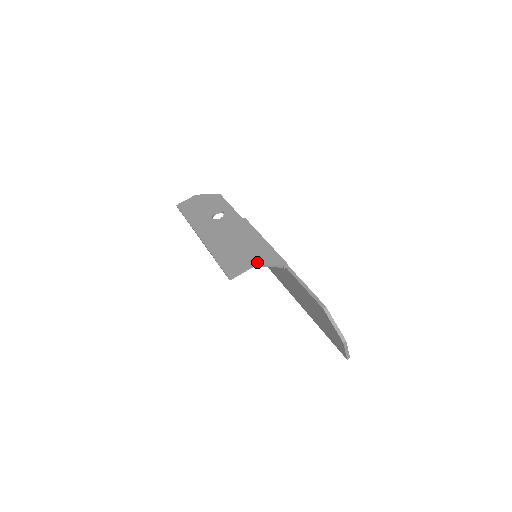
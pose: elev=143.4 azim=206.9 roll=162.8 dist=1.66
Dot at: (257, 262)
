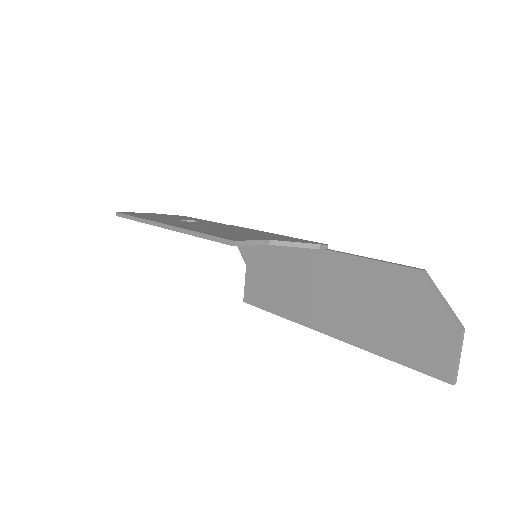
Dot at: (275, 239)
